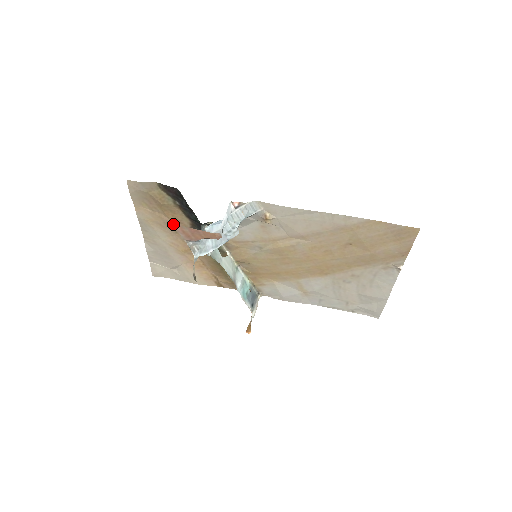
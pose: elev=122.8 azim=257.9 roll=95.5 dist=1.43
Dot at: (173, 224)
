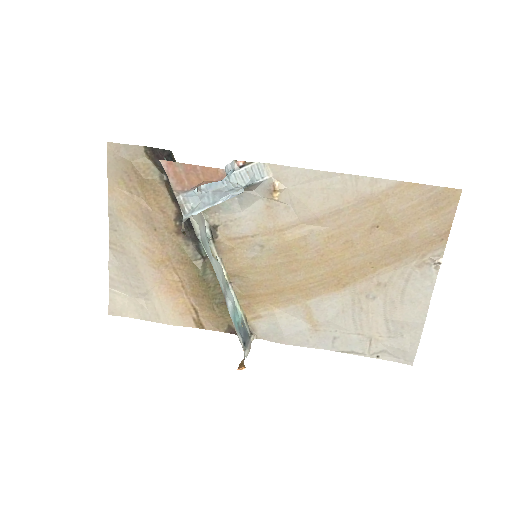
Dot at: (164, 161)
